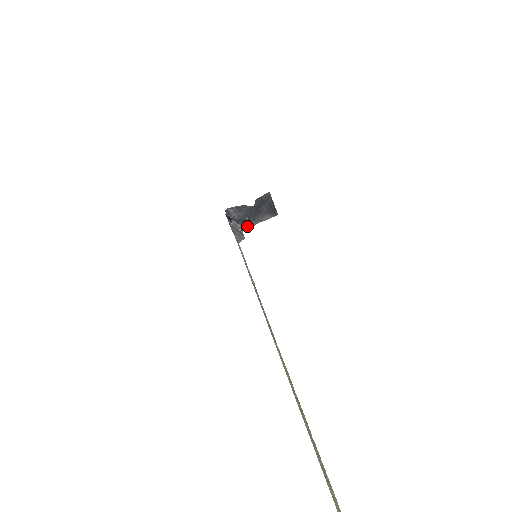
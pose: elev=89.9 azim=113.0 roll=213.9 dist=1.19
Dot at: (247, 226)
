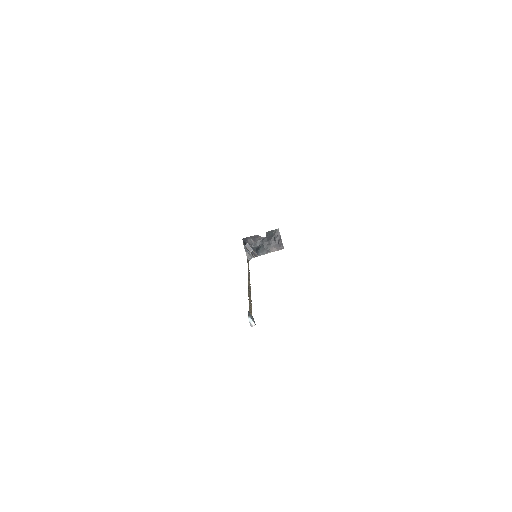
Dot at: (259, 254)
